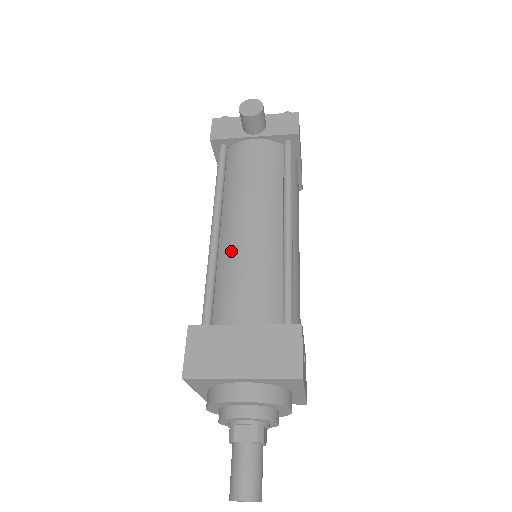
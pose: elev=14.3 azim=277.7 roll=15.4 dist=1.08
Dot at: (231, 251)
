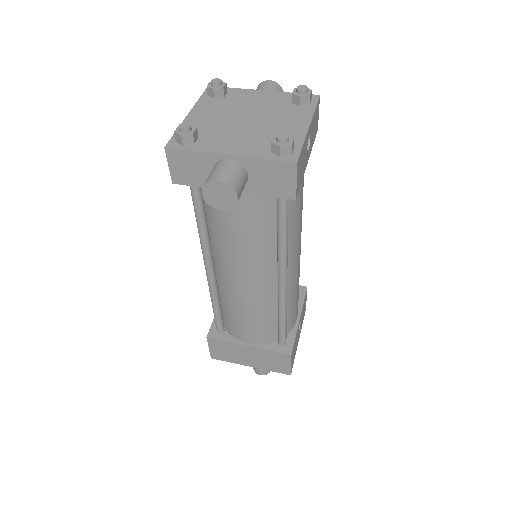
Dot at: (229, 296)
